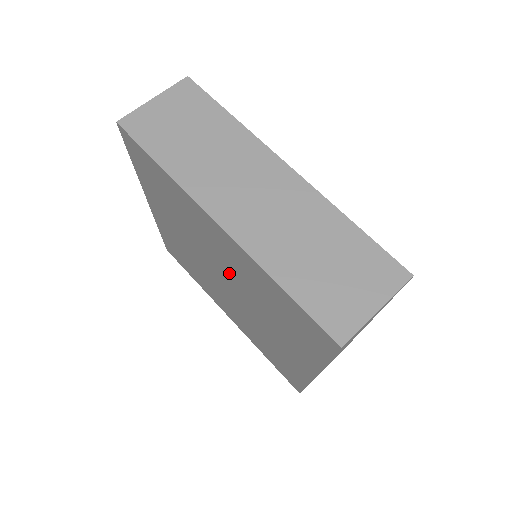
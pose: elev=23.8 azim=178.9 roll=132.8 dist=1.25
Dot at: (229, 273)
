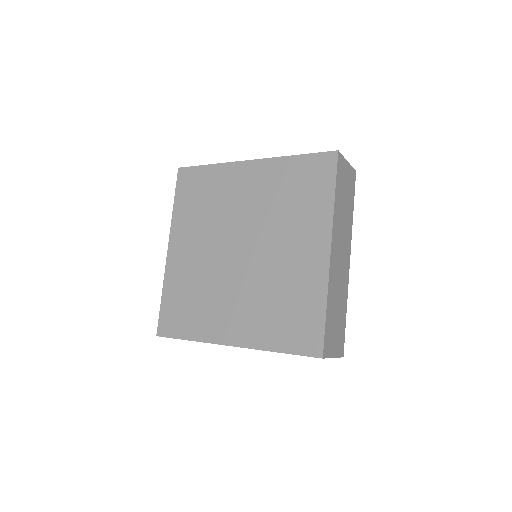
Dot at: (268, 258)
